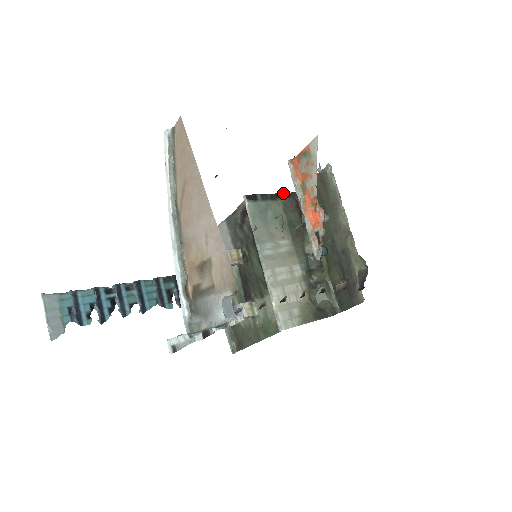
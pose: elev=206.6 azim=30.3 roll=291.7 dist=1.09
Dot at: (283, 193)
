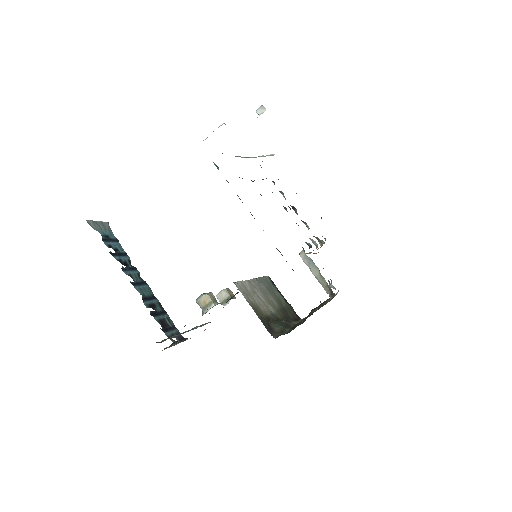
Dot at: (292, 307)
